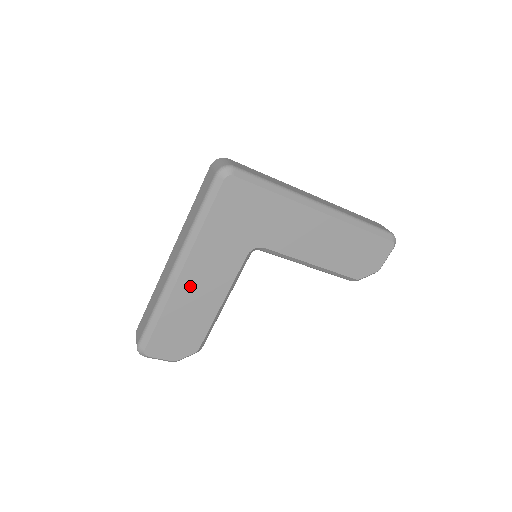
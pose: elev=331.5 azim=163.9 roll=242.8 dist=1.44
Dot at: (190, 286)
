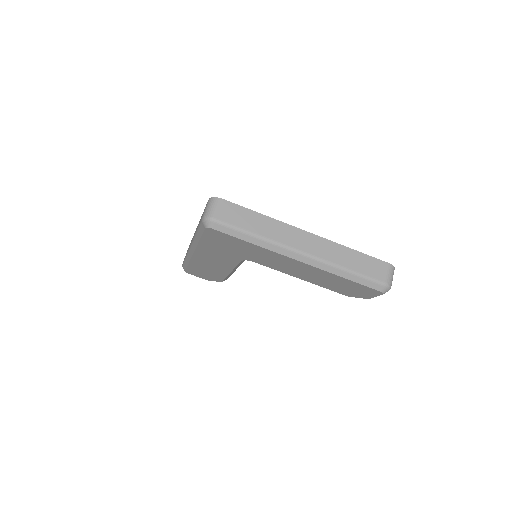
Dot at: (203, 260)
